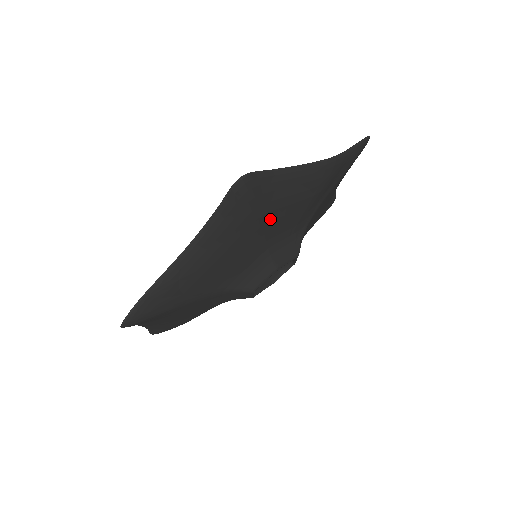
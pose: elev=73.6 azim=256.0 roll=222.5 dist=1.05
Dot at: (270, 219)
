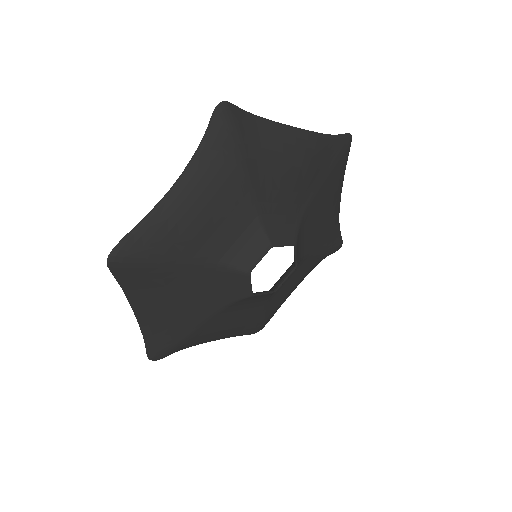
Dot at: (256, 171)
